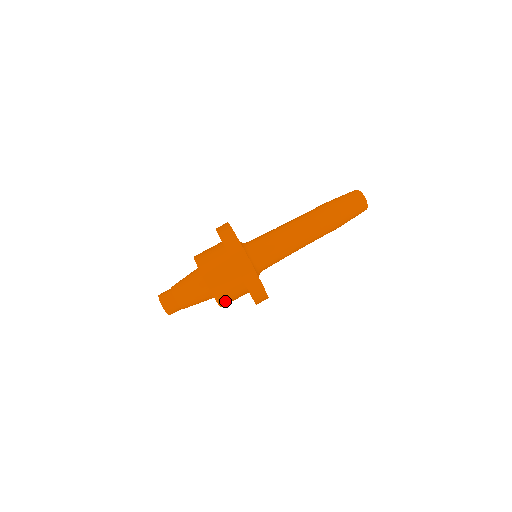
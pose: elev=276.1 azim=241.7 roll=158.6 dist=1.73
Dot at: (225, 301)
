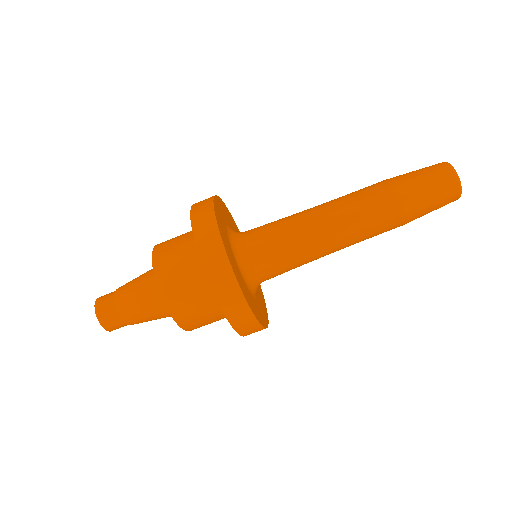
Dot at: occluded
